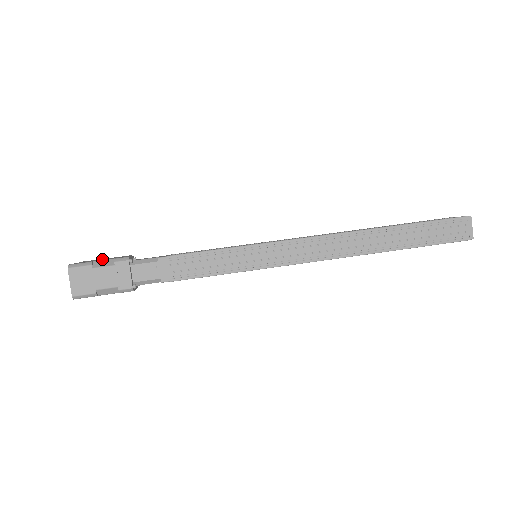
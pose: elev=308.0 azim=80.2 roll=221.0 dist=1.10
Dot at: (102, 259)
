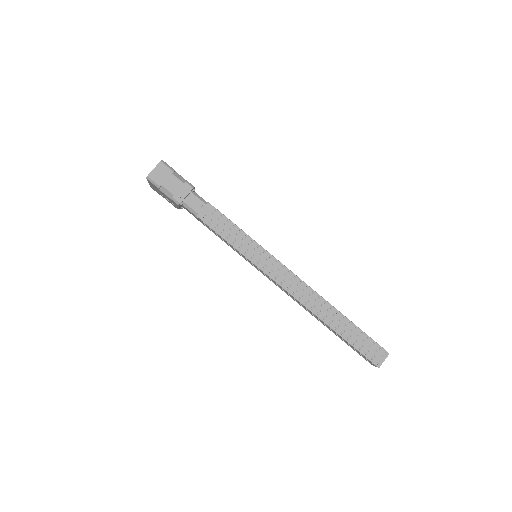
Dot at: occluded
